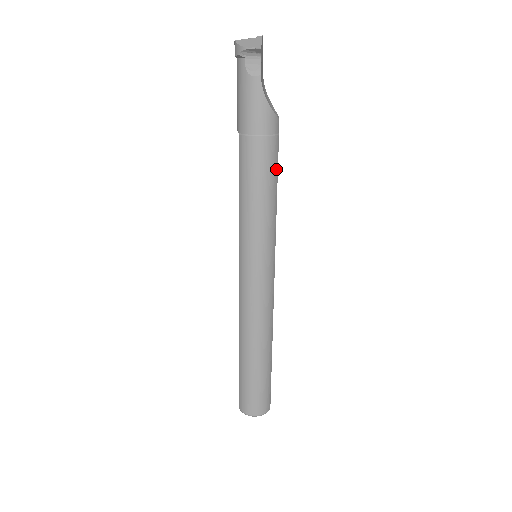
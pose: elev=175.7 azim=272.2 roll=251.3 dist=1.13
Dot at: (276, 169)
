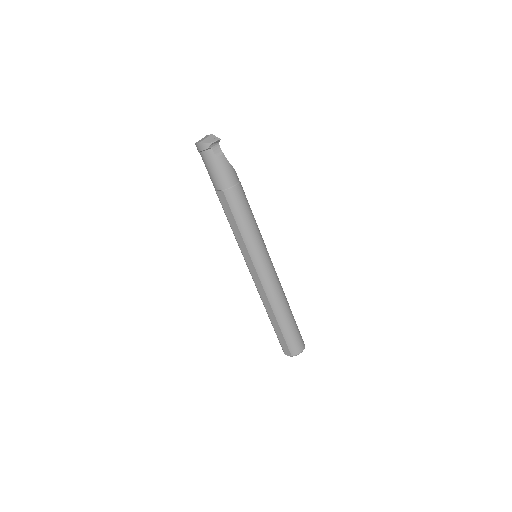
Dot at: occluded
